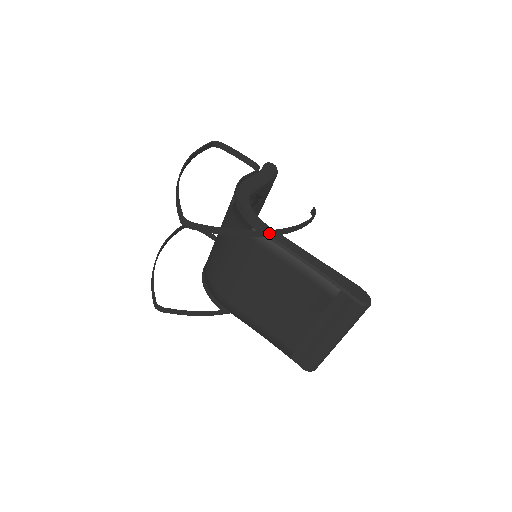
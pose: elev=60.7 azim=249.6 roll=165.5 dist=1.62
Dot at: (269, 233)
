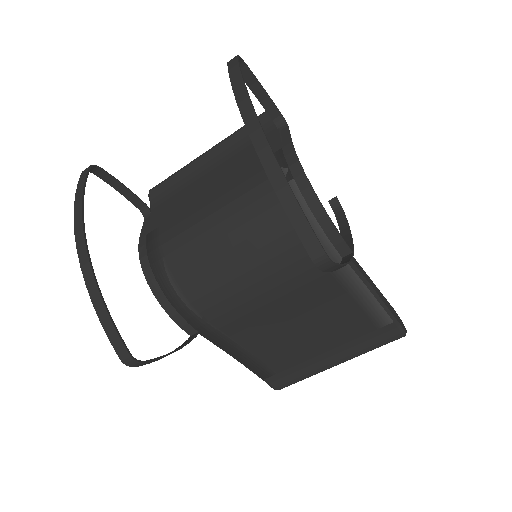
Dot at: (349, 254)
